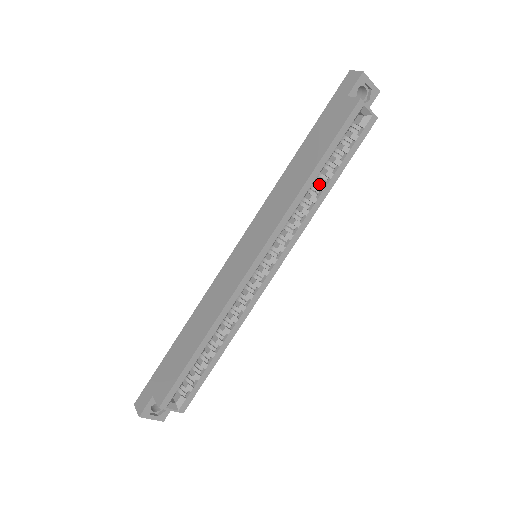
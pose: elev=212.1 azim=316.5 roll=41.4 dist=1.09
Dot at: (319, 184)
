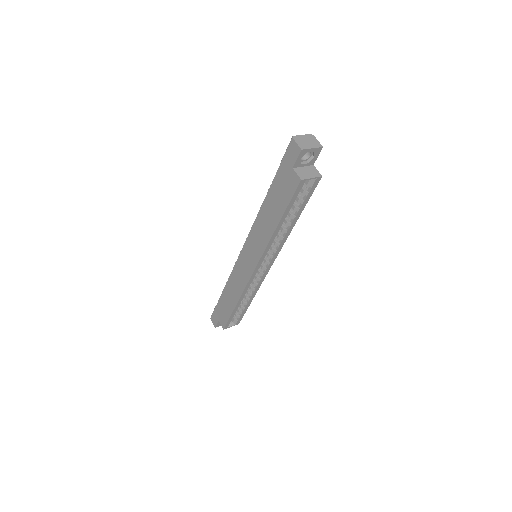
Dot at: (286, 223)
